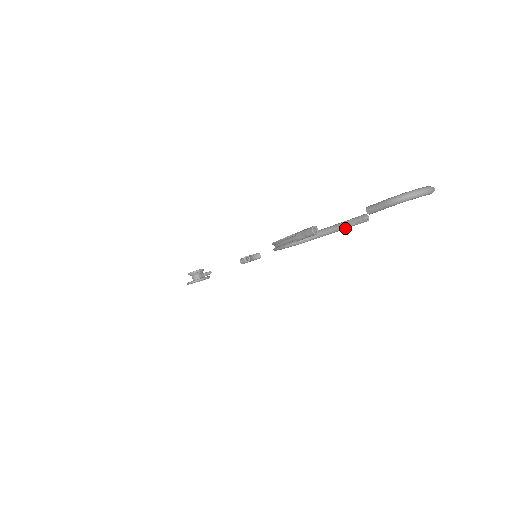
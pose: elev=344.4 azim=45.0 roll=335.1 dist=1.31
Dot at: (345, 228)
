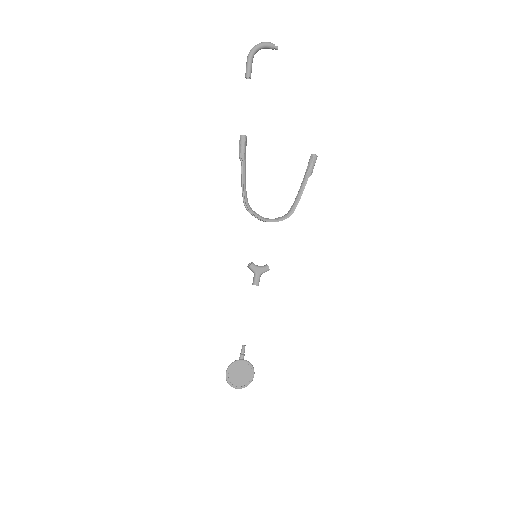
Dot at: (307, 176)
